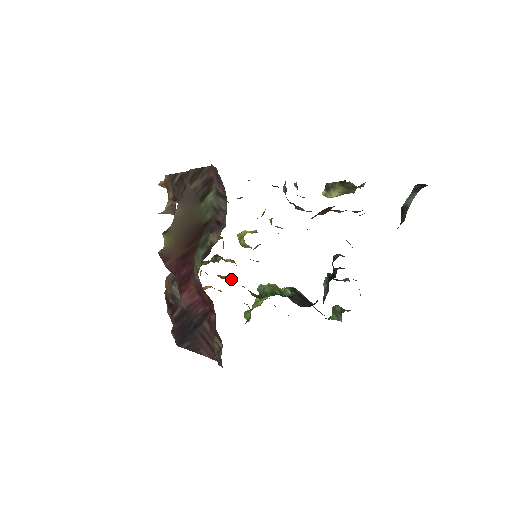
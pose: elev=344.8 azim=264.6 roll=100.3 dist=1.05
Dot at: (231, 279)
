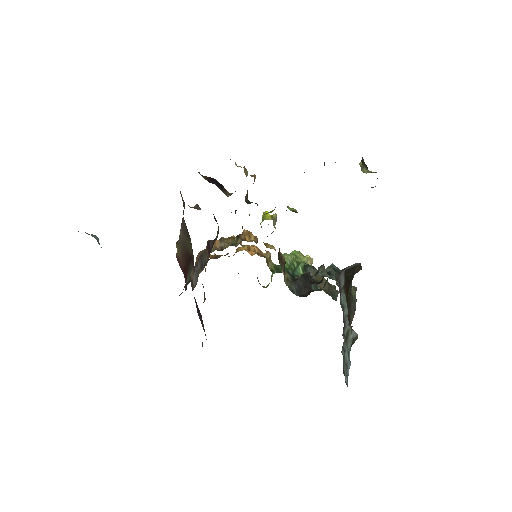
Dot at: (257, 250)
